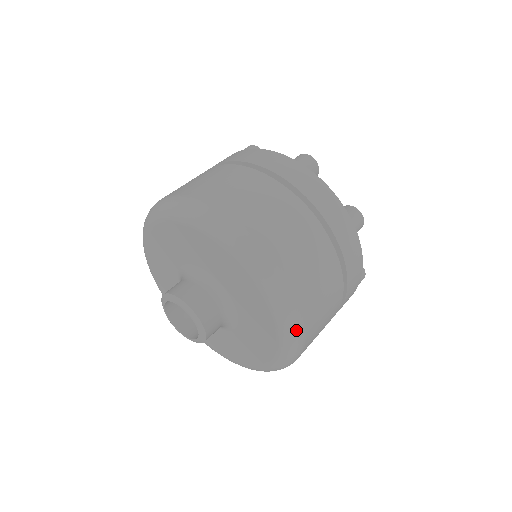
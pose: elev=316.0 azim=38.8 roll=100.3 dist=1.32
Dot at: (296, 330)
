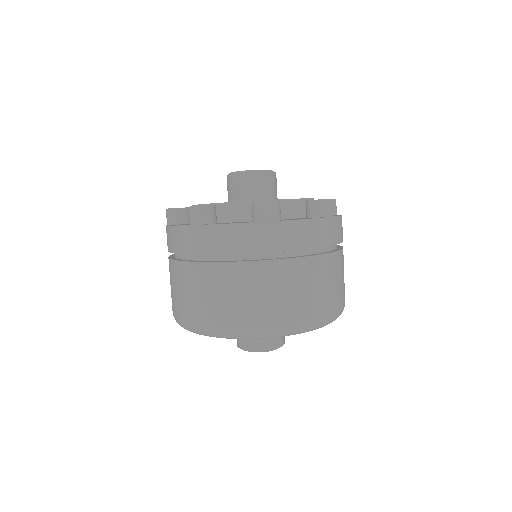
Dot at: occluded
